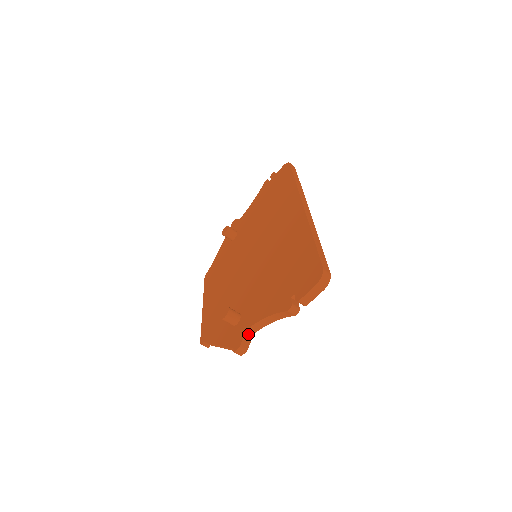
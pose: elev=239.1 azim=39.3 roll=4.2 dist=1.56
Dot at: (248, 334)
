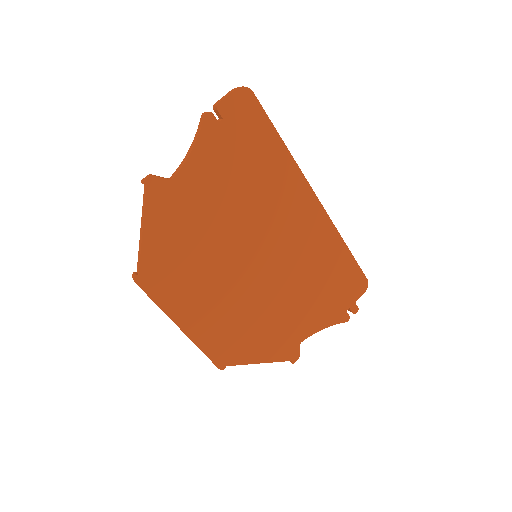
Dot at: (167, 179)
